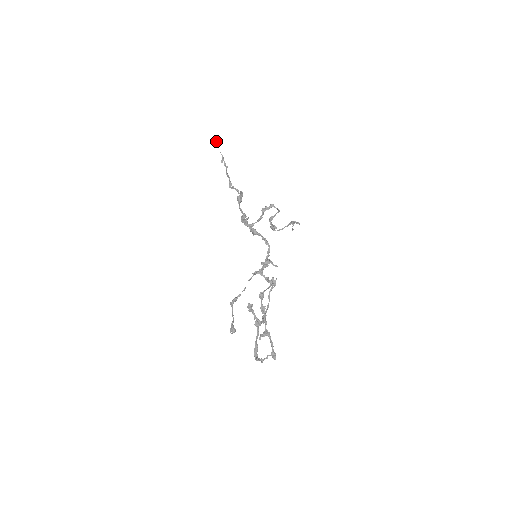
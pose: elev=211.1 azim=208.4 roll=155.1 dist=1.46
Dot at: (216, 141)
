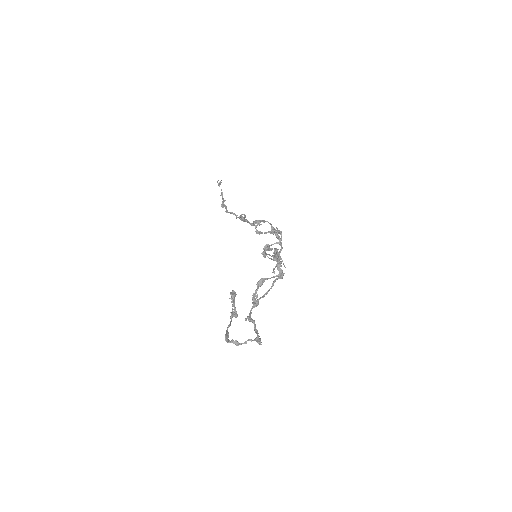
Dot at: occluded
